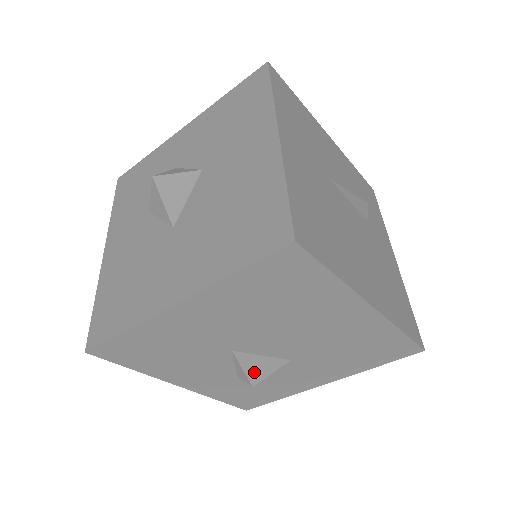
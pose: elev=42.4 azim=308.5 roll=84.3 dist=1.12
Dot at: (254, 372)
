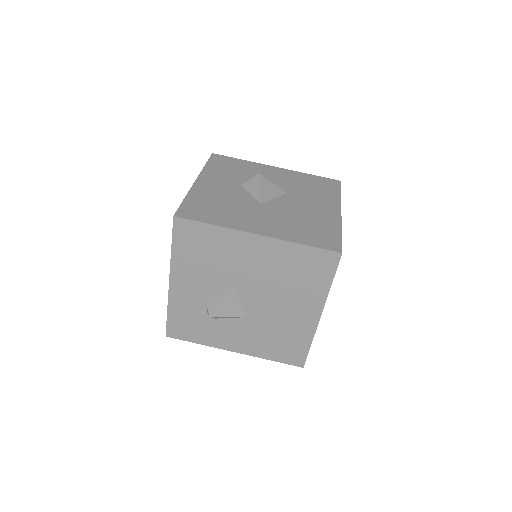
Dot at: (223, 308)
